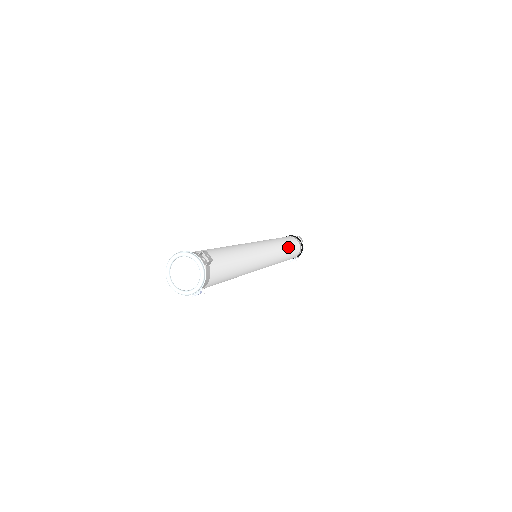
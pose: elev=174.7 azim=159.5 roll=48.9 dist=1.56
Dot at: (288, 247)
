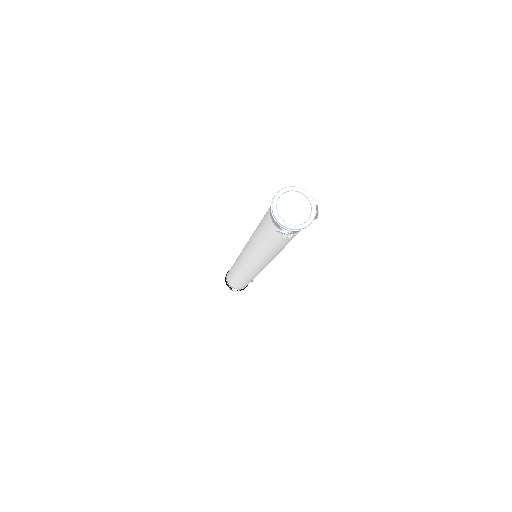
Dot at: occluded
